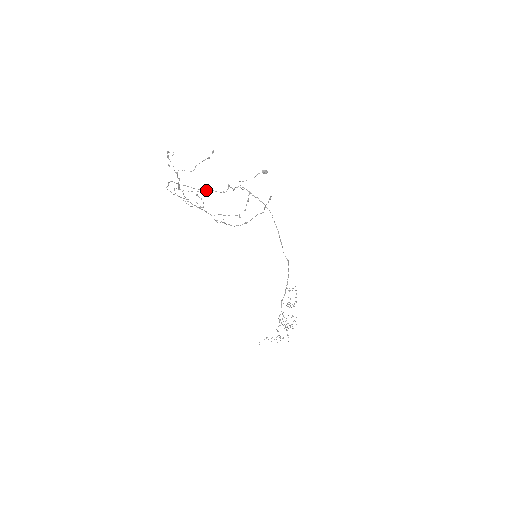
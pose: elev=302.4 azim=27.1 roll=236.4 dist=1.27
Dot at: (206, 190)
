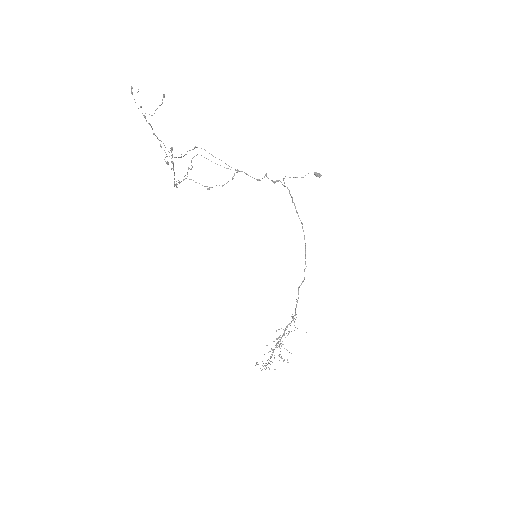
Dot at: (239, 171)
